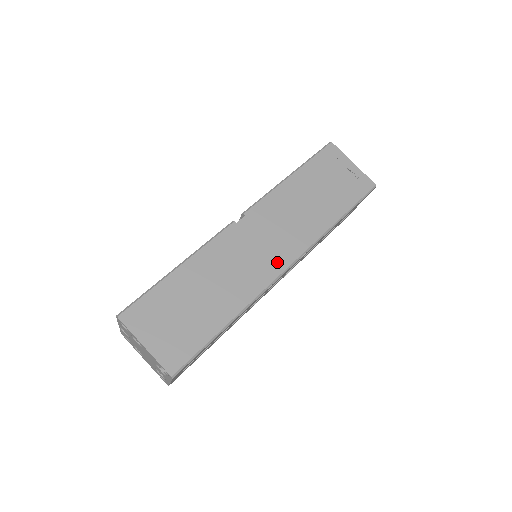
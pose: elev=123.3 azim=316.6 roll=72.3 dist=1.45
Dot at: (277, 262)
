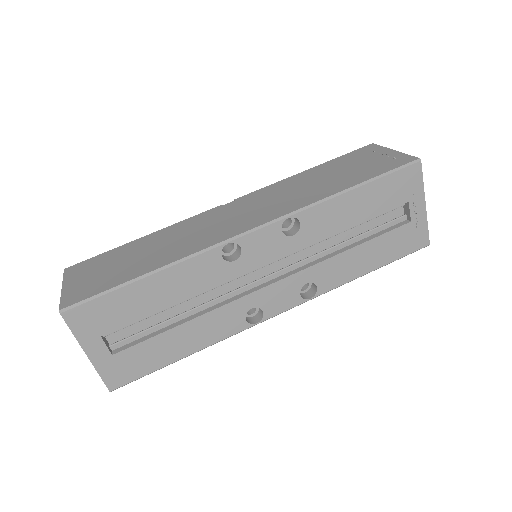
Dot at: (242, 226)
